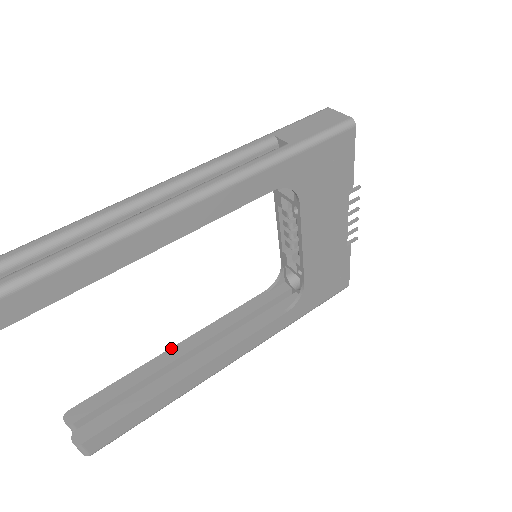
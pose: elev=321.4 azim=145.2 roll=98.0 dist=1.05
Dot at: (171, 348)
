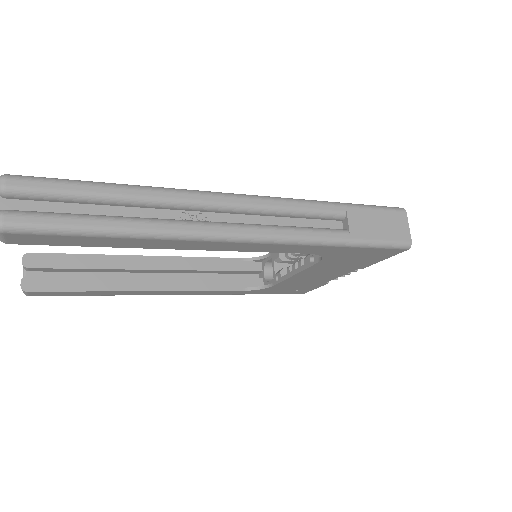
Dot at: (141, 256)
